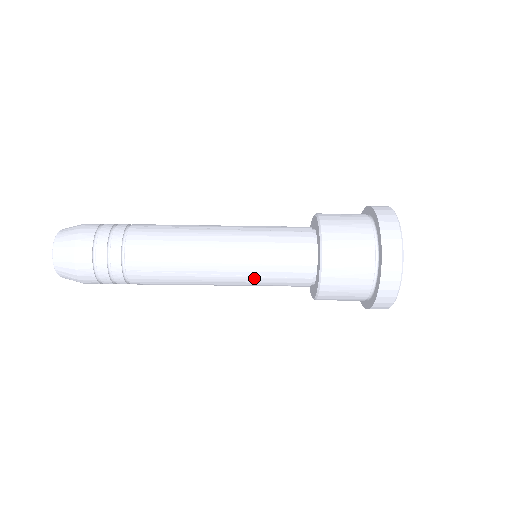
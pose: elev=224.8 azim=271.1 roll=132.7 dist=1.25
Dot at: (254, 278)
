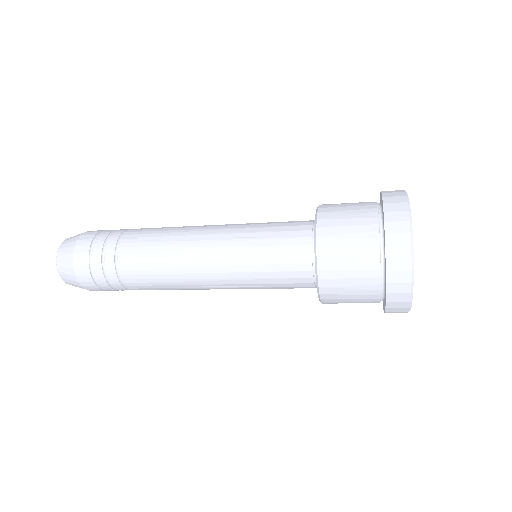
Dot at: (252, 287)
